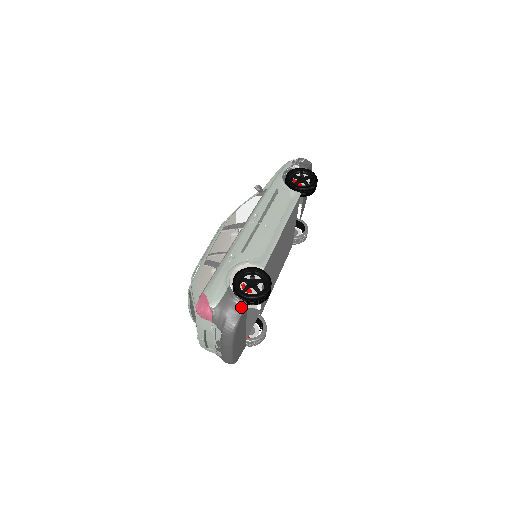
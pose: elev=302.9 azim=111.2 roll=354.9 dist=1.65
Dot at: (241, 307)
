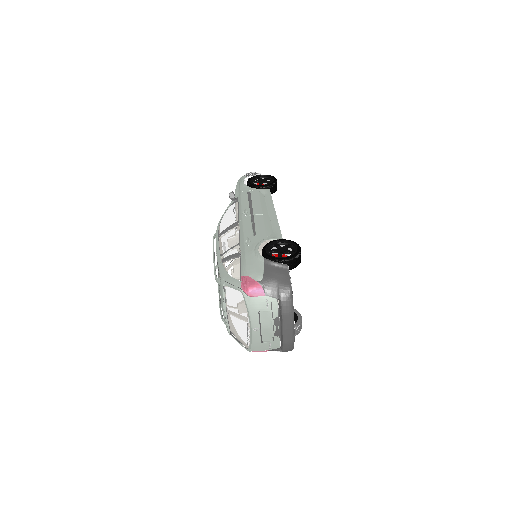
Dot at: (286, 270)
